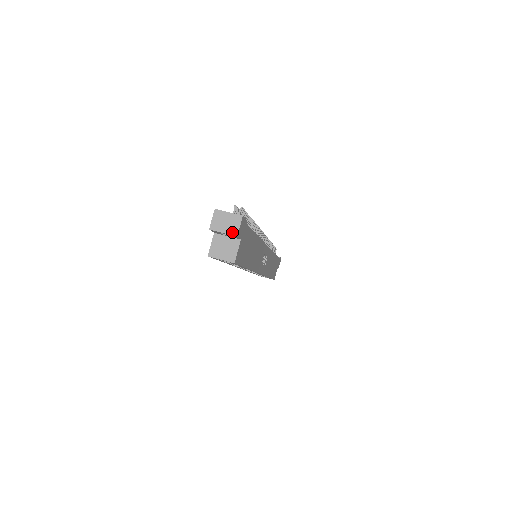
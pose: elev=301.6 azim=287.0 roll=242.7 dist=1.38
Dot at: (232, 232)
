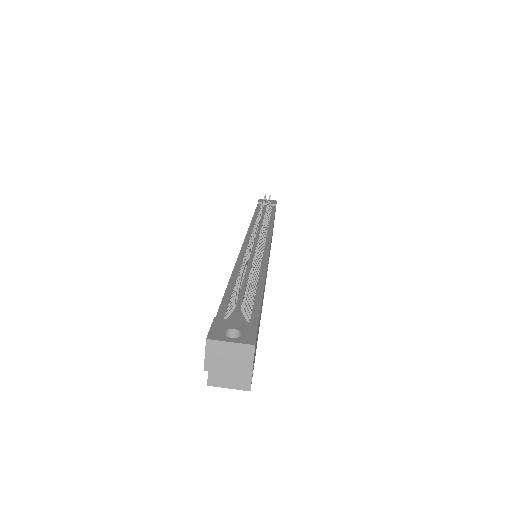
Dot at: (242, 371)
